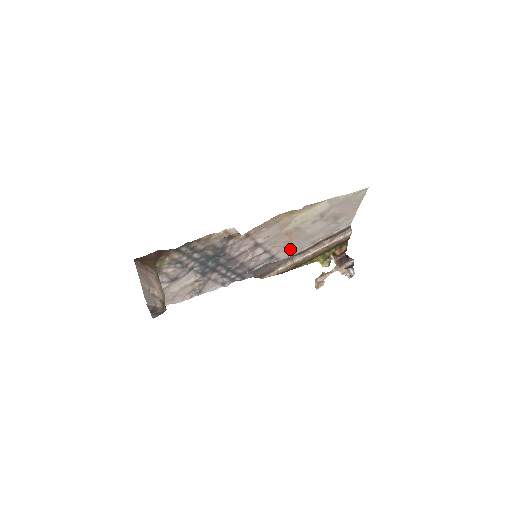
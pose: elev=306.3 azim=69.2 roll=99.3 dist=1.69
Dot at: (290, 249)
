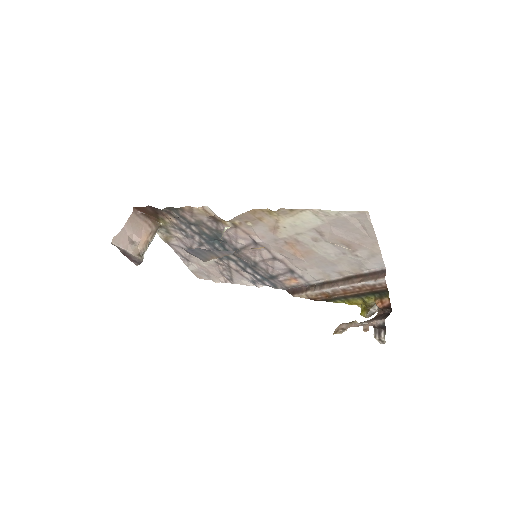
Dot at: (311, 270)
